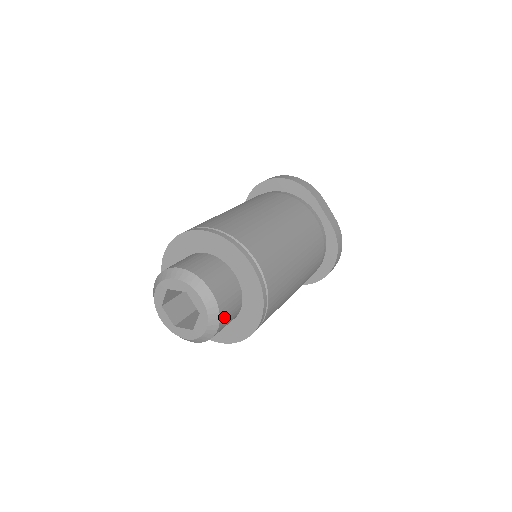
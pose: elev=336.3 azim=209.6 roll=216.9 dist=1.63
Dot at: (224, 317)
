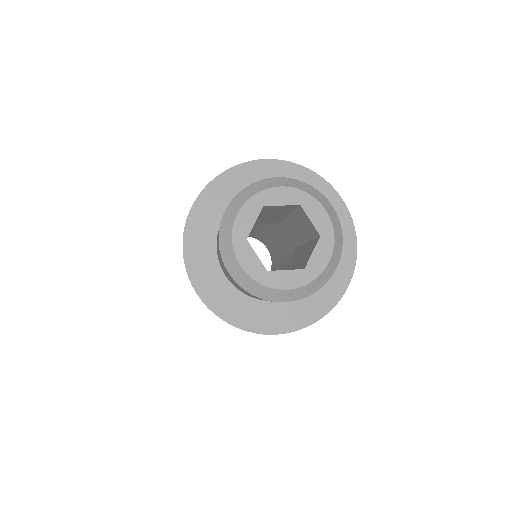
Dot at: occluded
